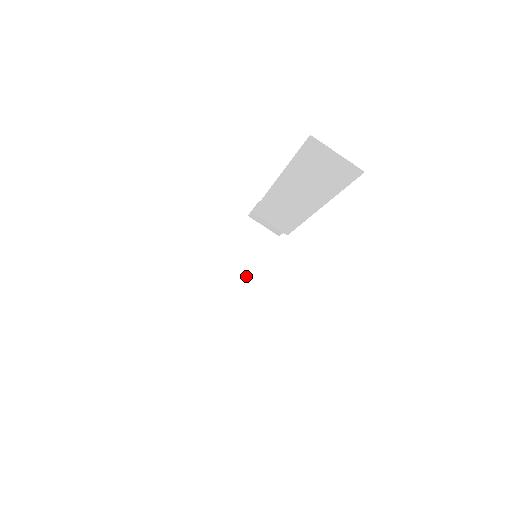
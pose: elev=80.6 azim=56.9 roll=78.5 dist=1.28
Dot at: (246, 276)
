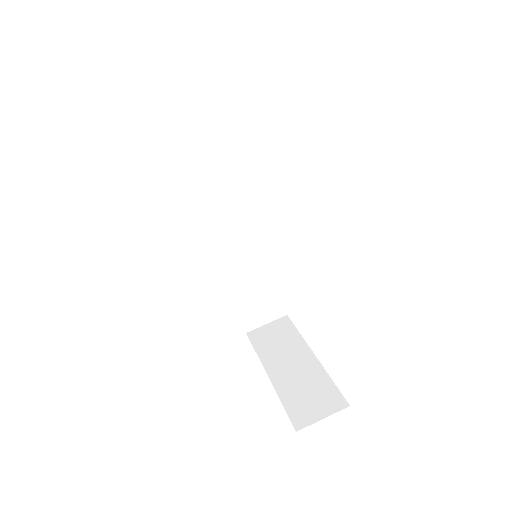
Dot at: (303, 357)
